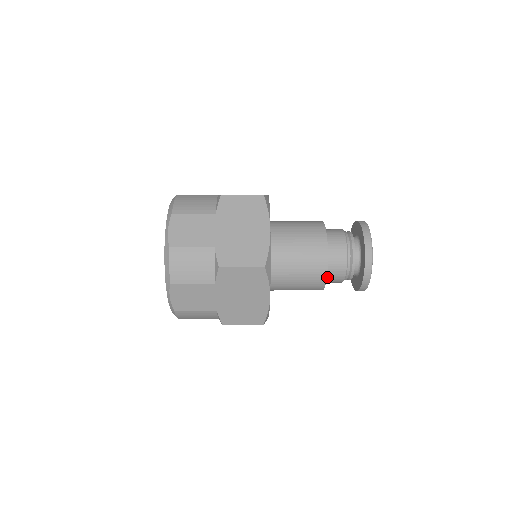
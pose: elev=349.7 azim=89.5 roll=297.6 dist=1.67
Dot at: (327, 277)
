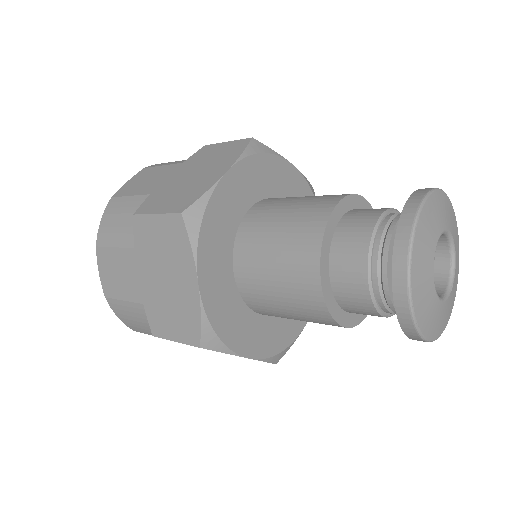
Dot at: occluded
